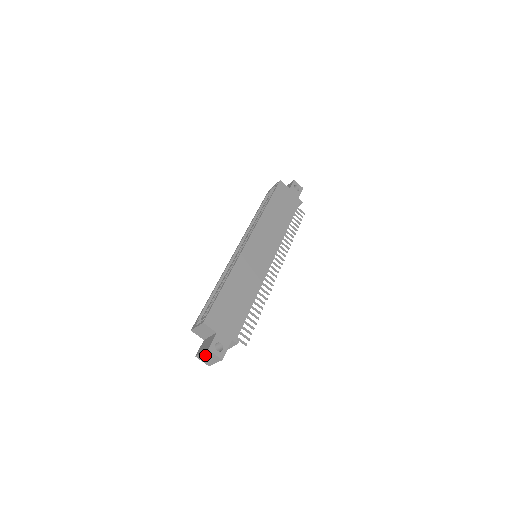
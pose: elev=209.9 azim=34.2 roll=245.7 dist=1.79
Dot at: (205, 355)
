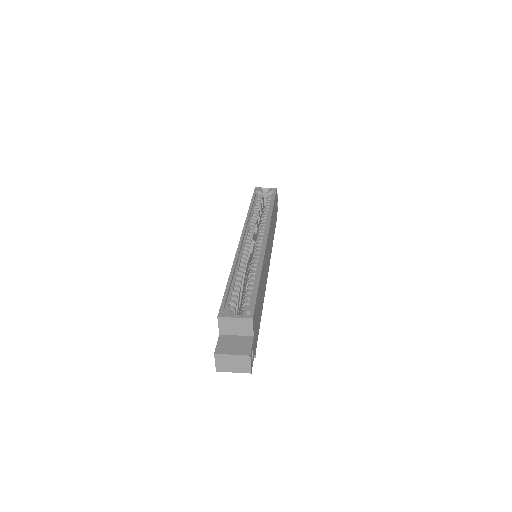
Dot at: (233, 358)
